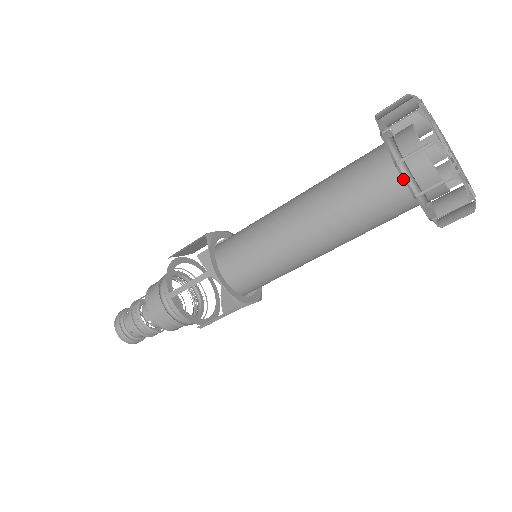
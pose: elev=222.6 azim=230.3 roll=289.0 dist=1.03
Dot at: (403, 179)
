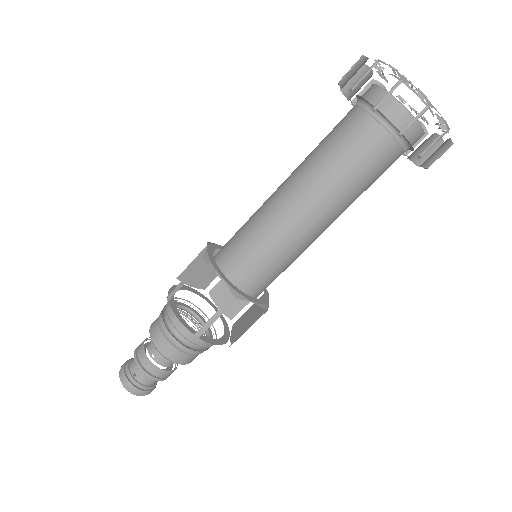
Dot at: (368, 116)
